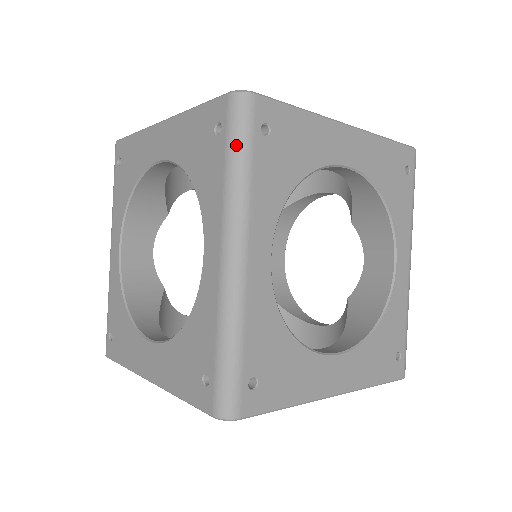
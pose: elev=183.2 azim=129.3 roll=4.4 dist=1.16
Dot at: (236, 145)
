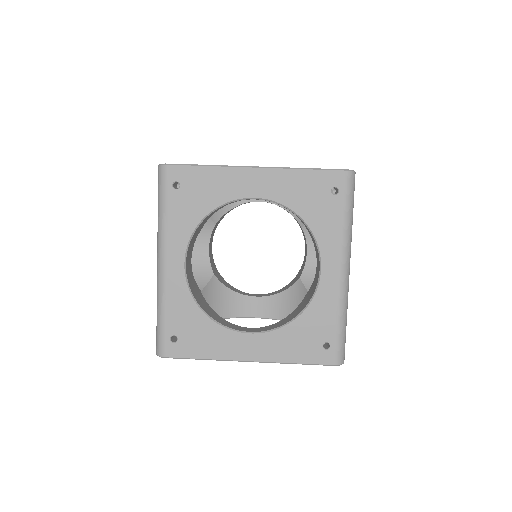
Dot at: (159, 197)
